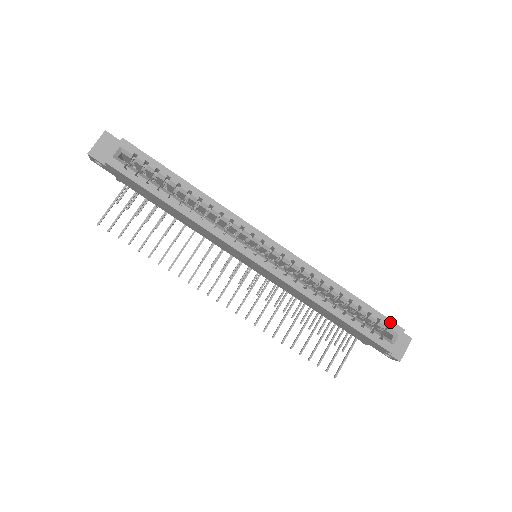
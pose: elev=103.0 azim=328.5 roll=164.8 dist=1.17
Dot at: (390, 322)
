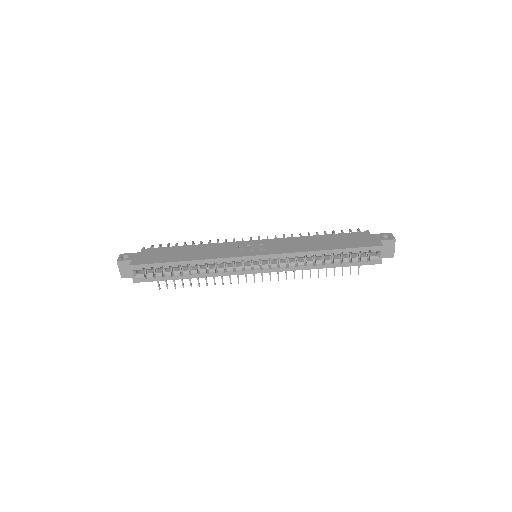
Dot at: (369, 248)
